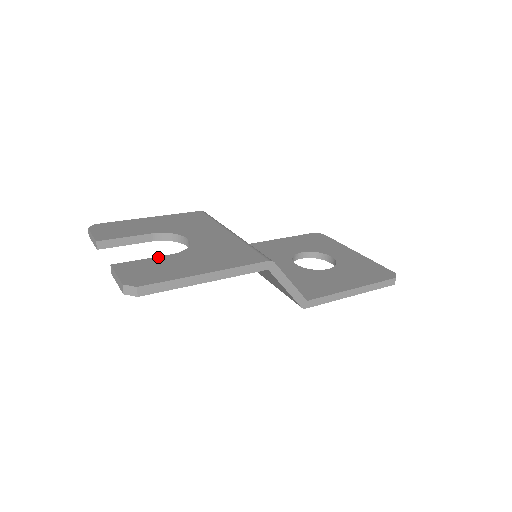
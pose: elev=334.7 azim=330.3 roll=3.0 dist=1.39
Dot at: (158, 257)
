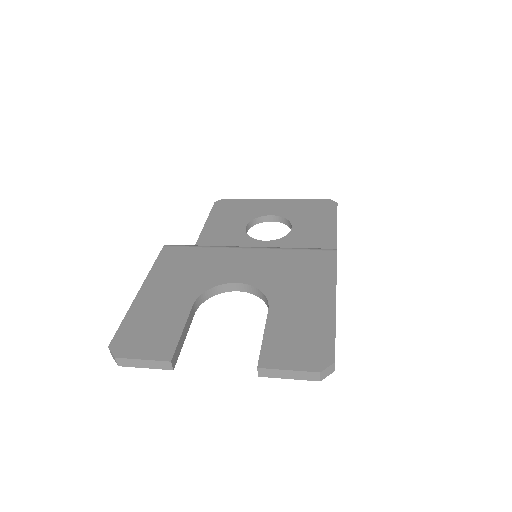
Dot at: (268, 321)
